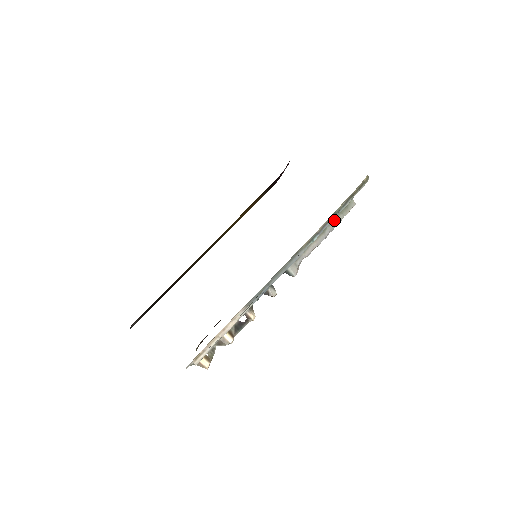
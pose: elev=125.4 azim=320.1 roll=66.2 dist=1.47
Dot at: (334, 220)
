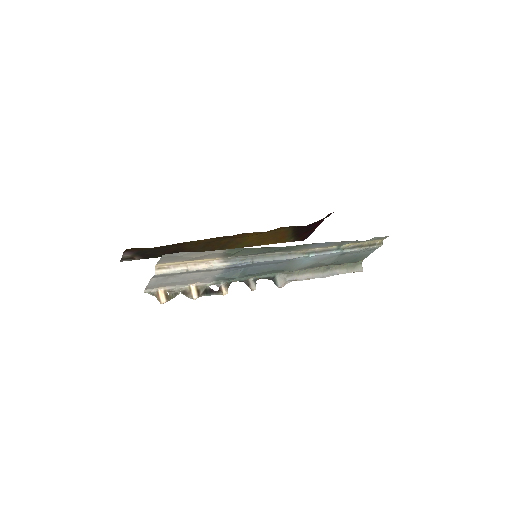
Dot at: (337, 269)
